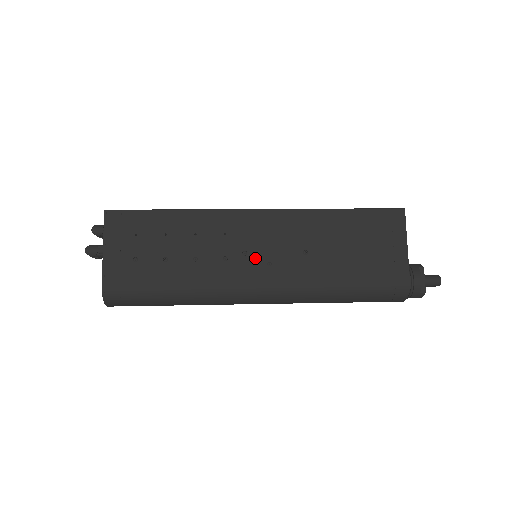
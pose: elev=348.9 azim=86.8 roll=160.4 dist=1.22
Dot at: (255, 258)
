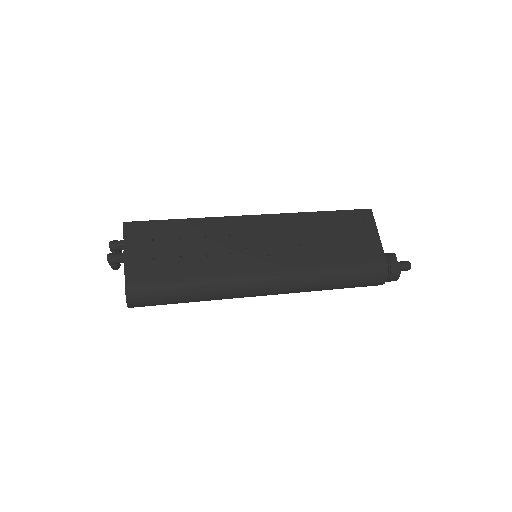
Dot at: (258, 252)
